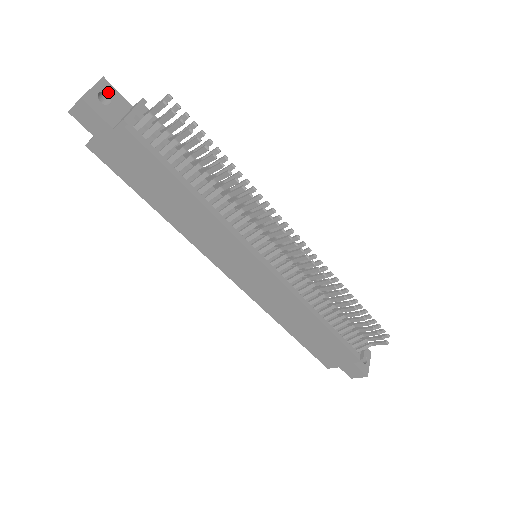
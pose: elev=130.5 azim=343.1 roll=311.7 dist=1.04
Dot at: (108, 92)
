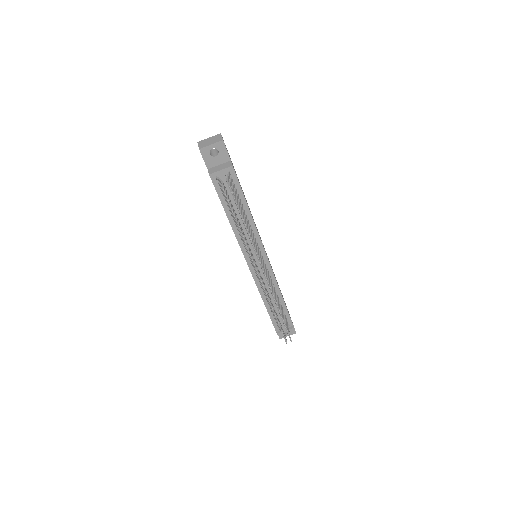
Dot at: (220, 149)
